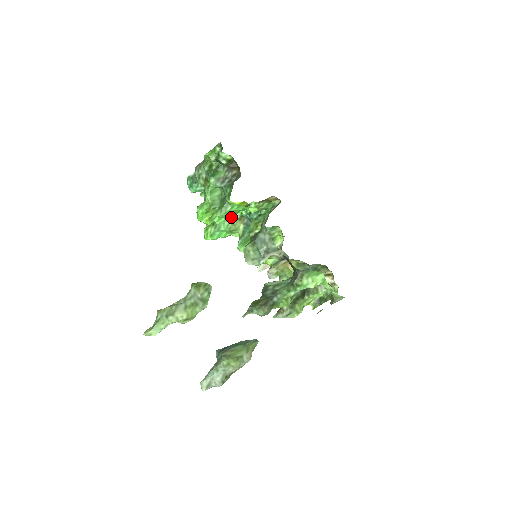
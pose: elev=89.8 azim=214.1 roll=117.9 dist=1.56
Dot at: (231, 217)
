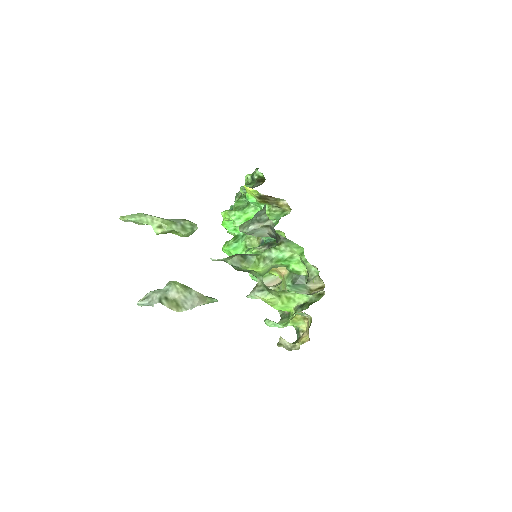
Dot at: occluded
